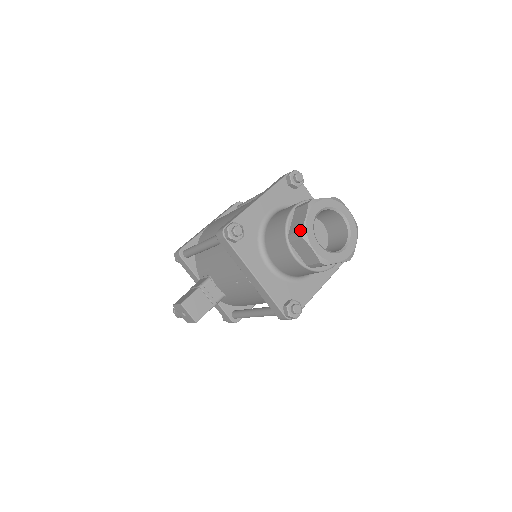
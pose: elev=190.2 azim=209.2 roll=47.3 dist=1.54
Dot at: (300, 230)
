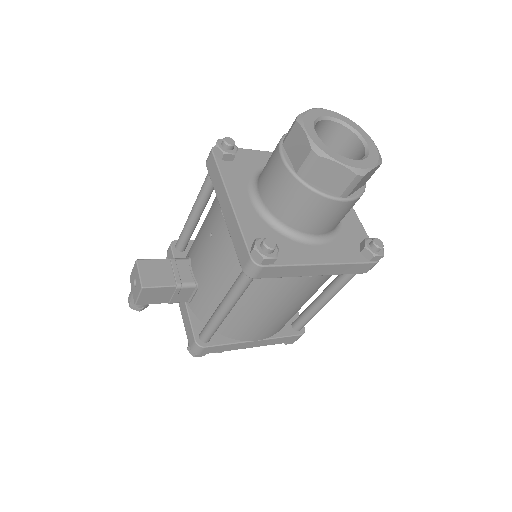
Dot at: (297, 117)
